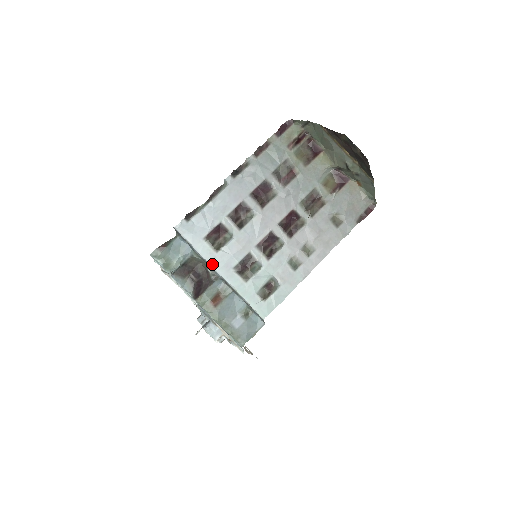
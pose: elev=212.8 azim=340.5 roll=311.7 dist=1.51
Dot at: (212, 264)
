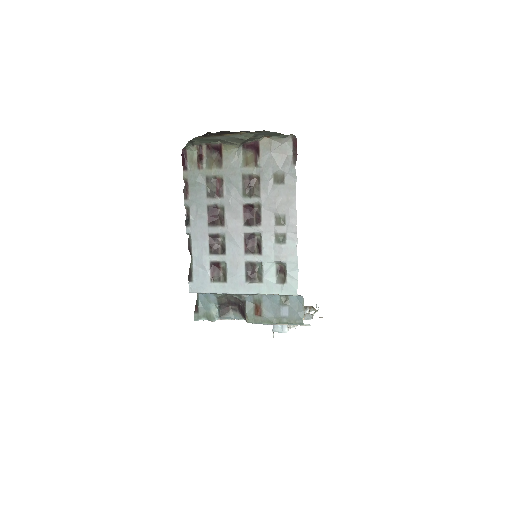
Dot at: (231, 292)
